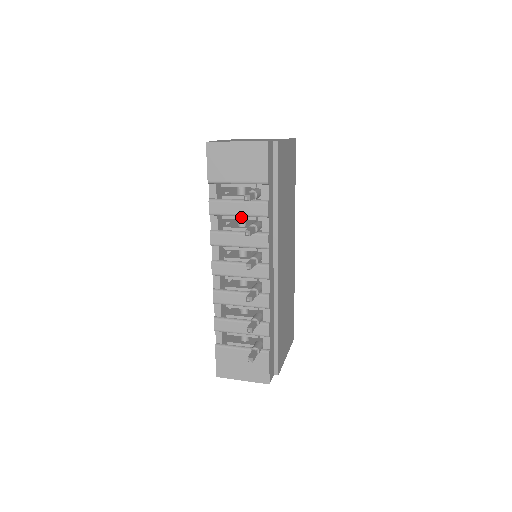
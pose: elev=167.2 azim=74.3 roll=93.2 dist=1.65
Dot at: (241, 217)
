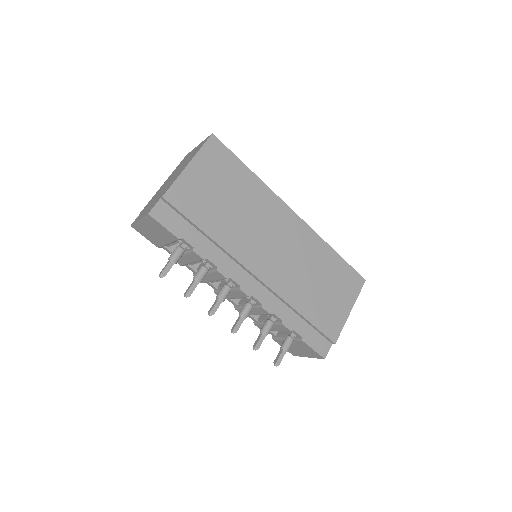
Dot at: (196, 262)
